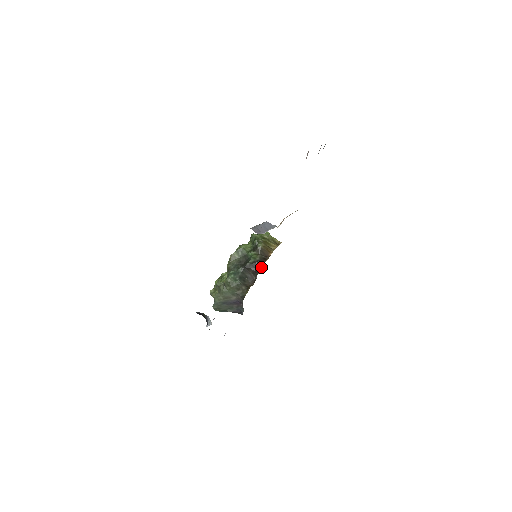
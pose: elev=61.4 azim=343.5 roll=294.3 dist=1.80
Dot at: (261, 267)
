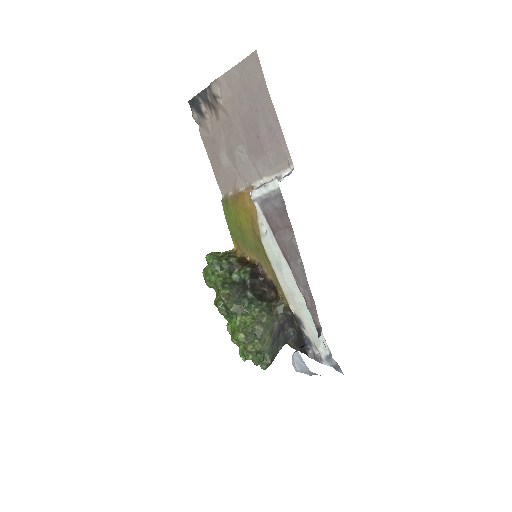
Dot at: (261, 271)
